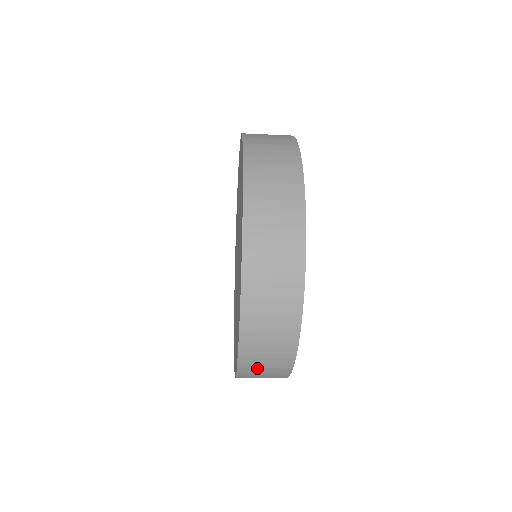
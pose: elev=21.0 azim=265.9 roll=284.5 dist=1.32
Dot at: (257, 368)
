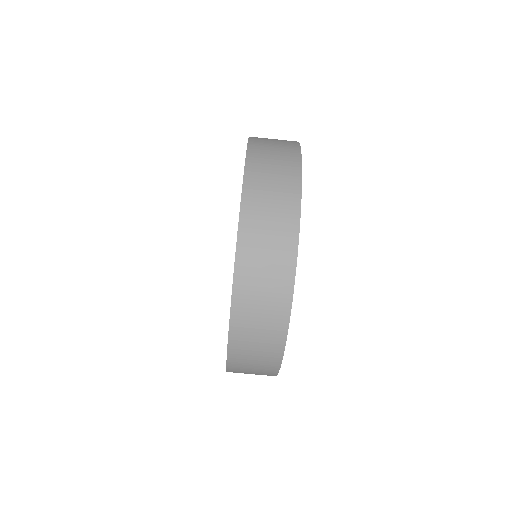
Dot at: (251, 319)
